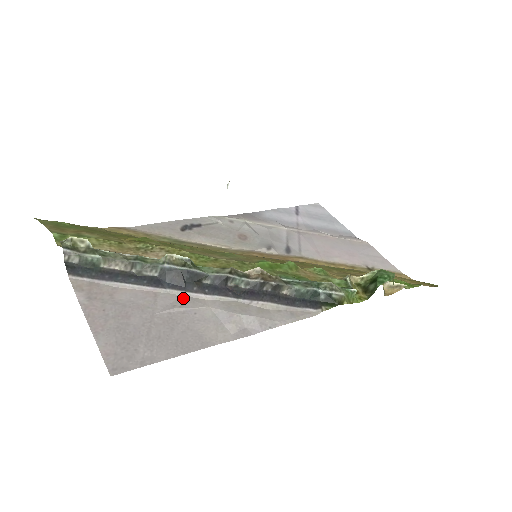
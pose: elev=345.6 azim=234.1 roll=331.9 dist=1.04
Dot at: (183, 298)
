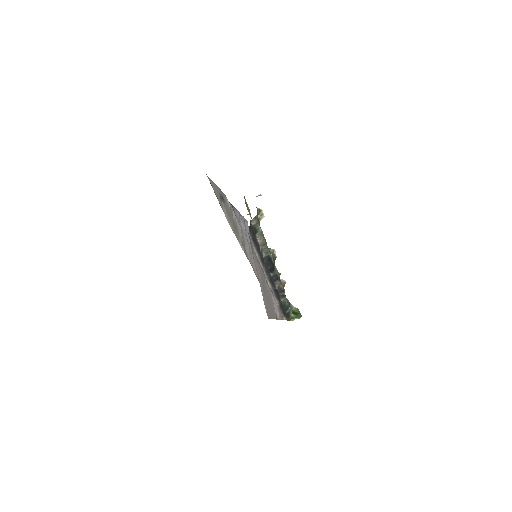
Dot at: (266, 279)
